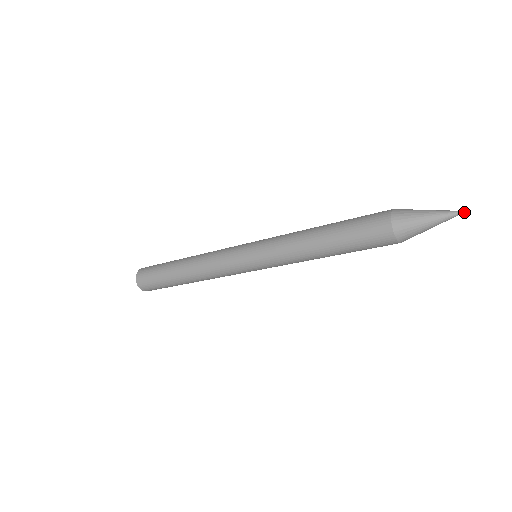
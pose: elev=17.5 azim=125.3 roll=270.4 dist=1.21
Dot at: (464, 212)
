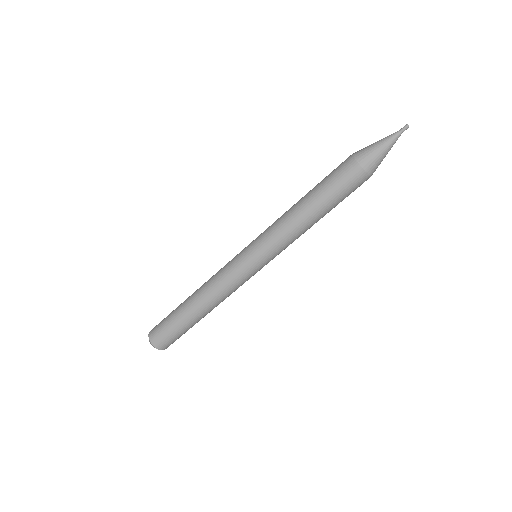
Dot at: (404, 126)
